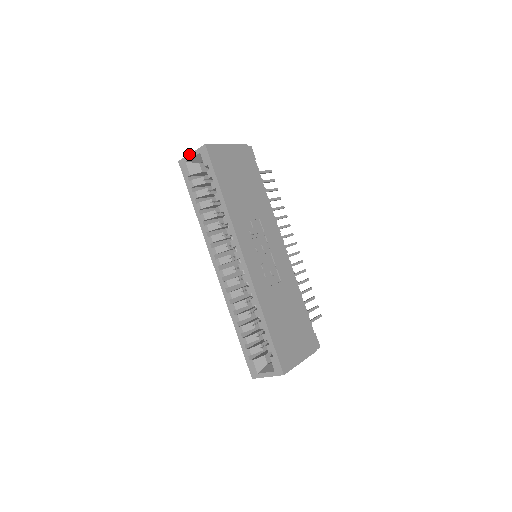
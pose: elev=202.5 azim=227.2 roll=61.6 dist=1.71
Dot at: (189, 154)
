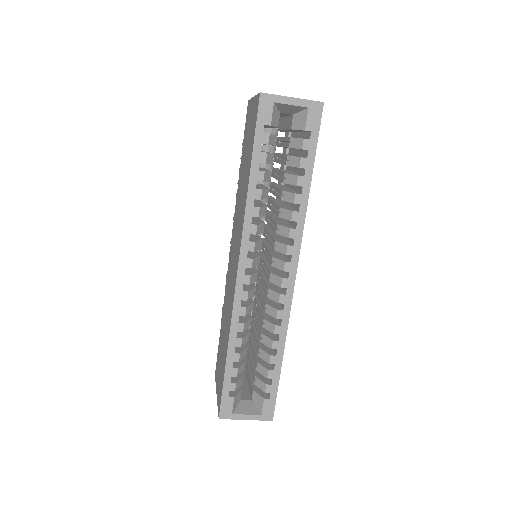
Dot at: occluded
